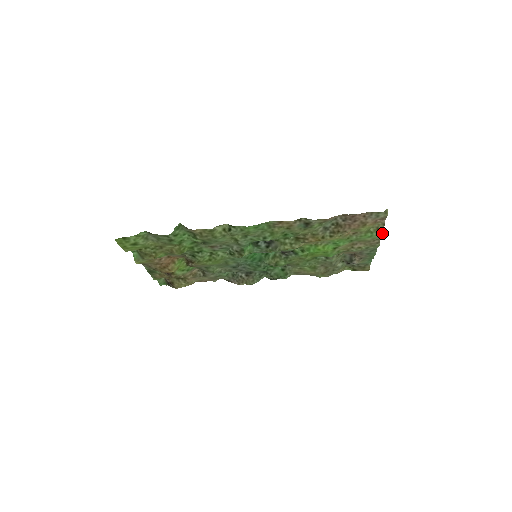
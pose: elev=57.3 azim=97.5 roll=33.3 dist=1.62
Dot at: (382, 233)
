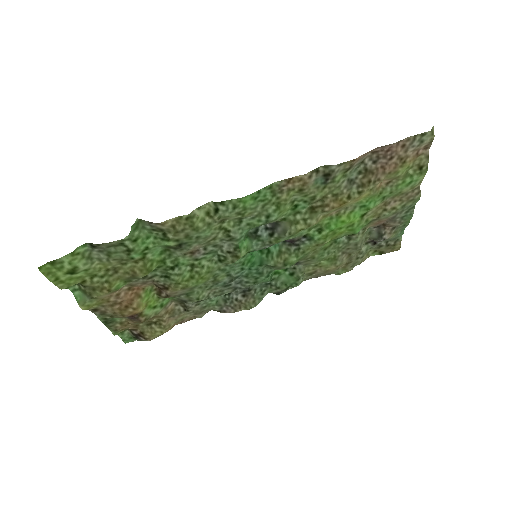
Dot at: (425, 173)
